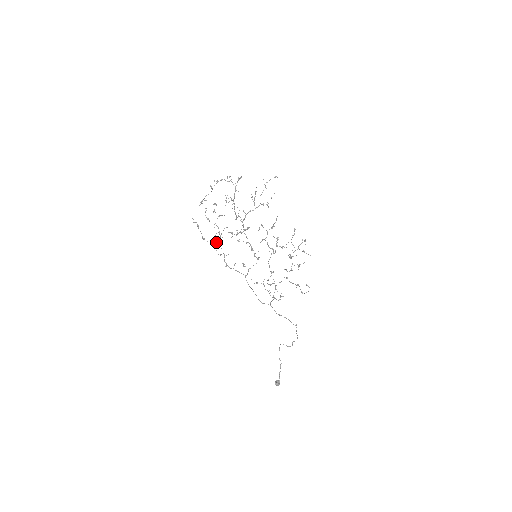
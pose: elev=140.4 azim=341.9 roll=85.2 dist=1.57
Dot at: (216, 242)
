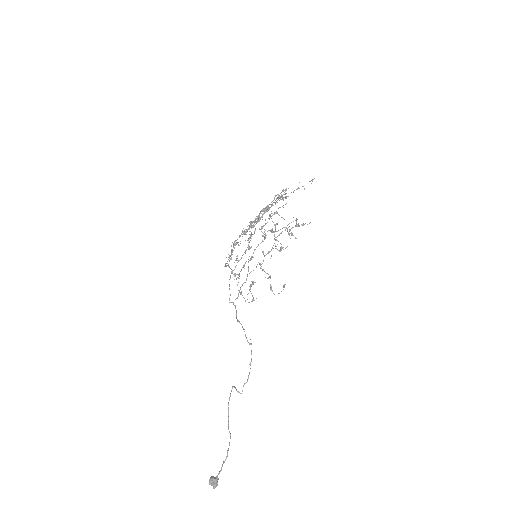
Dot at: (232, 242)
